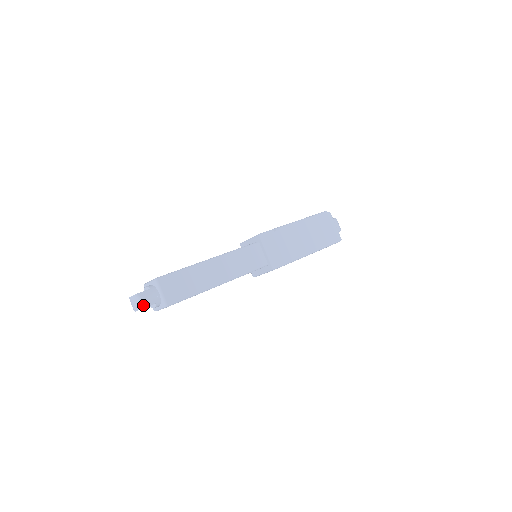
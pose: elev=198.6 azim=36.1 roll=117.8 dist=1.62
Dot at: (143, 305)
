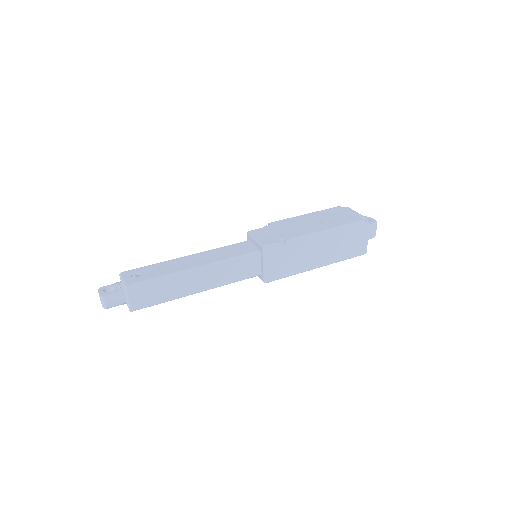
Dot at: (107, 307)
